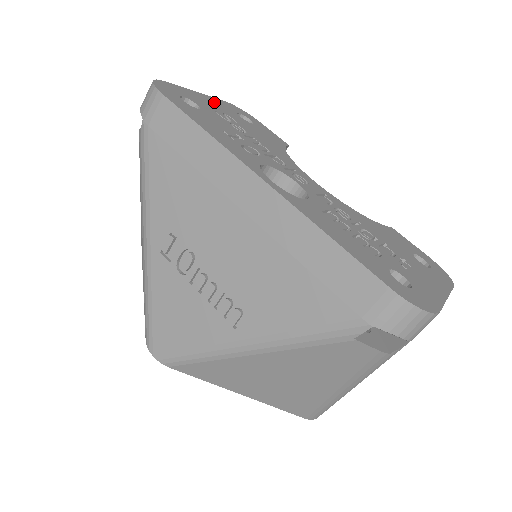
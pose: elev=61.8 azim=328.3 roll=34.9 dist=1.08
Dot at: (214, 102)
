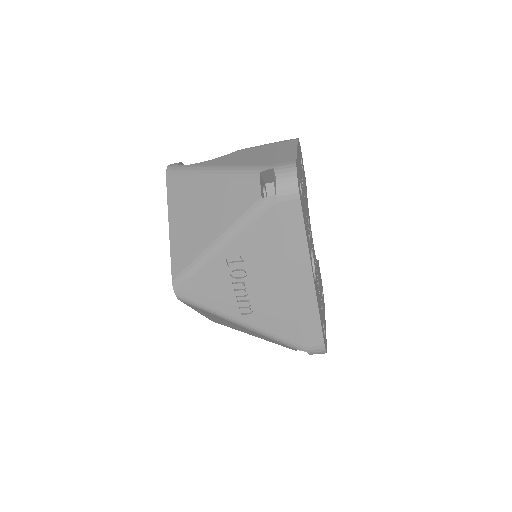
Dot at: (299, 157)
